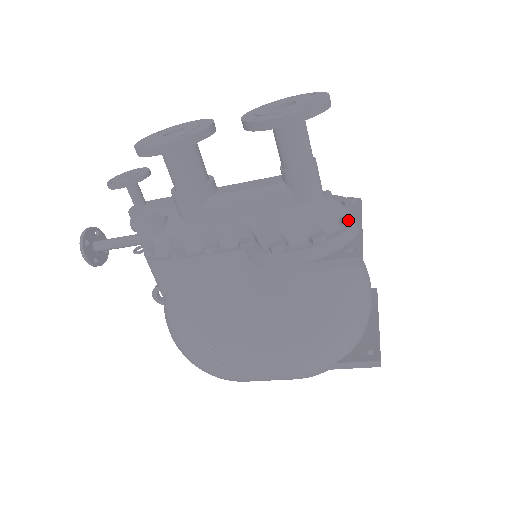
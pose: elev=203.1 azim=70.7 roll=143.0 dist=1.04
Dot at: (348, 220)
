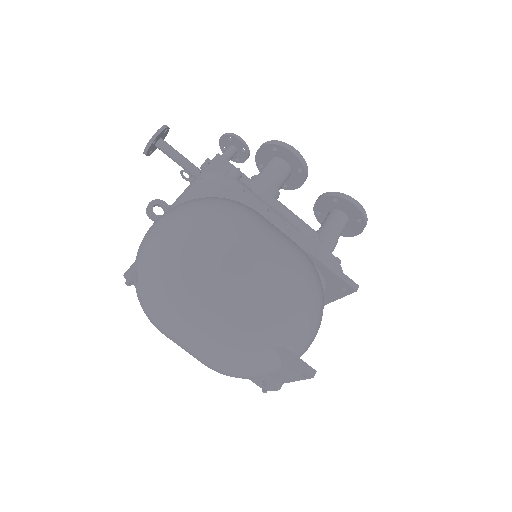
Dot at: occluded
